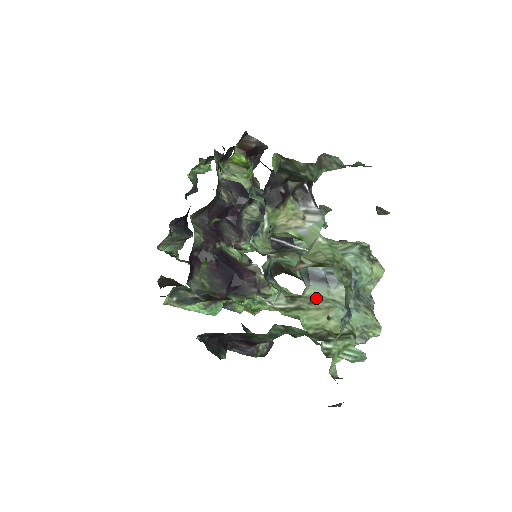
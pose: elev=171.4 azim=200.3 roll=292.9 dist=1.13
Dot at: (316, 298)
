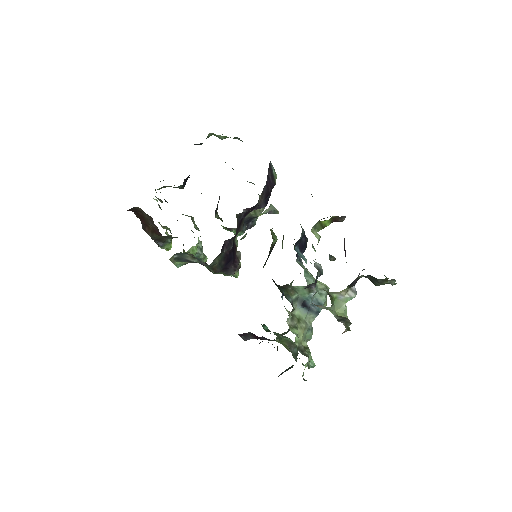
Dot at: (299, 318)
